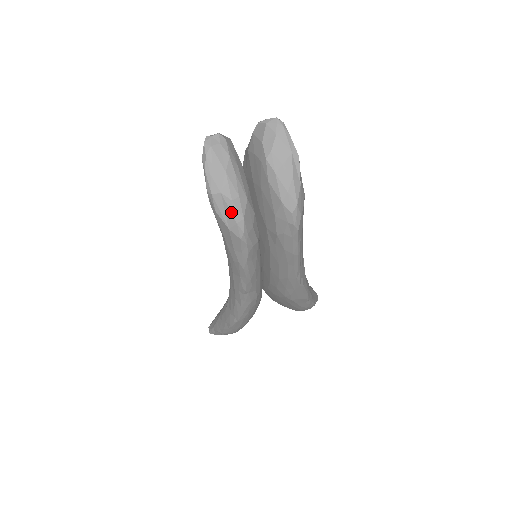
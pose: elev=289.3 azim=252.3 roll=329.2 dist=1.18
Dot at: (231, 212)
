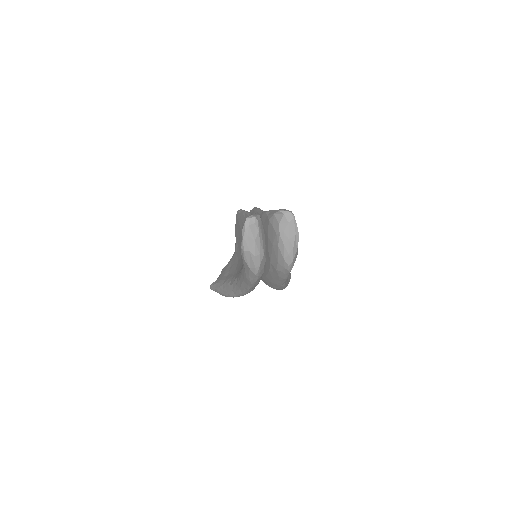
Dot at: (253, 262)
